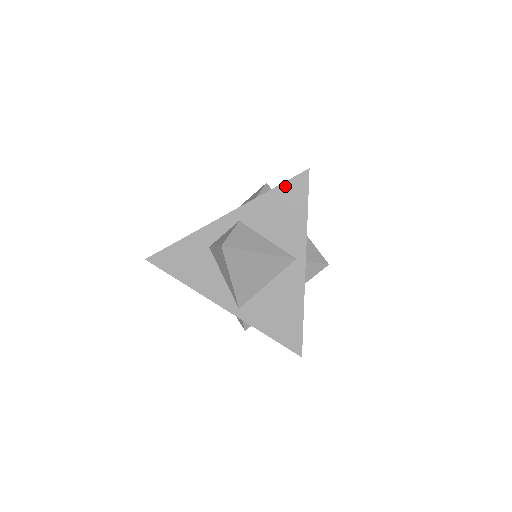
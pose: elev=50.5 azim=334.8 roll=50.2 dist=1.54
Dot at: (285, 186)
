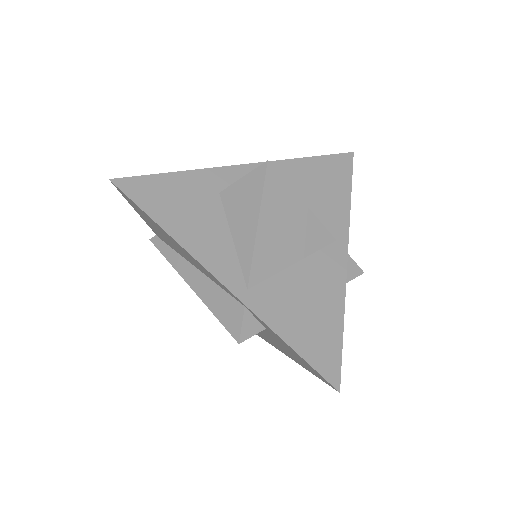
Dot at: (327, 159)
